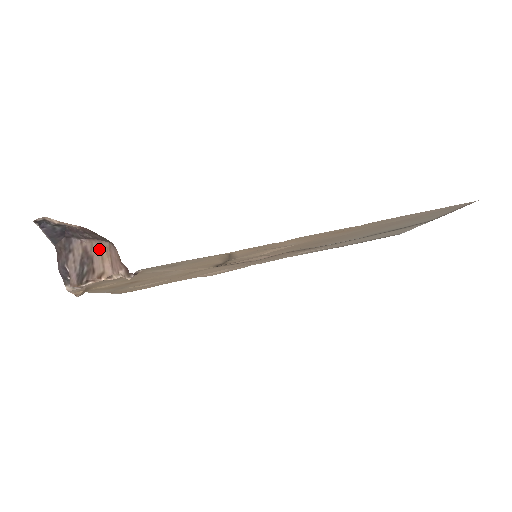
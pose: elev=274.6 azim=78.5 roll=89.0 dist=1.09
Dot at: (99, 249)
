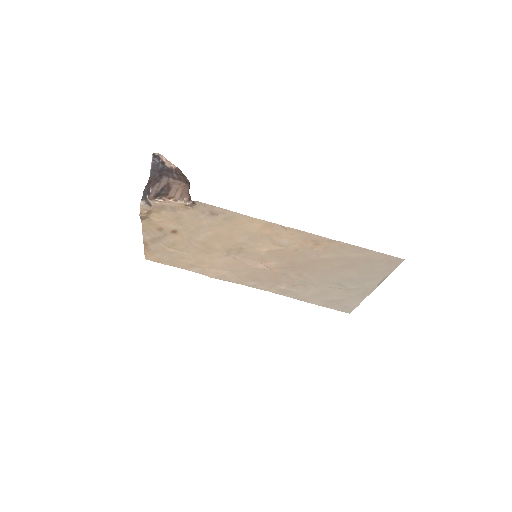
Dot at: (178, 185)
